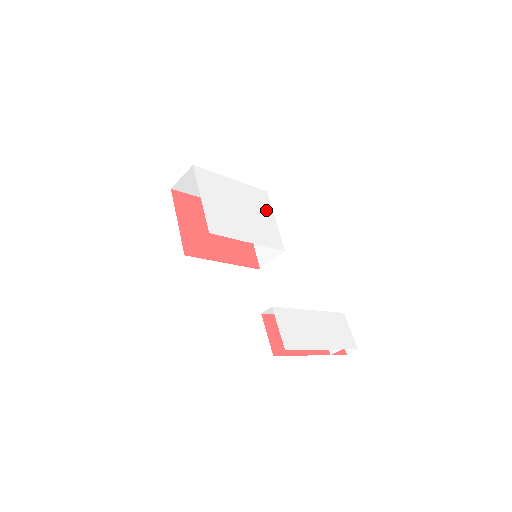
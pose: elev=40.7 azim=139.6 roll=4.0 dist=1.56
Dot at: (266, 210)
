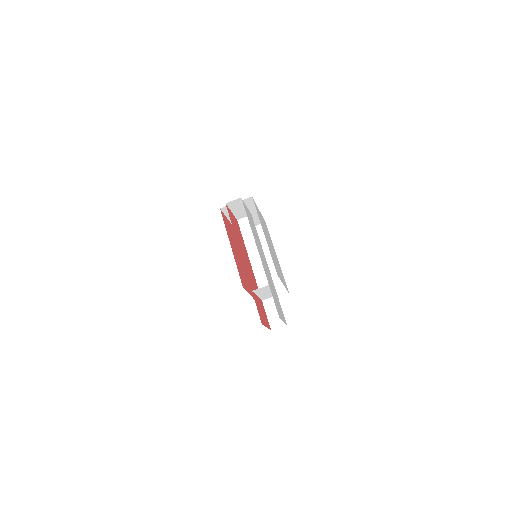
Dot at: (282, 279)
